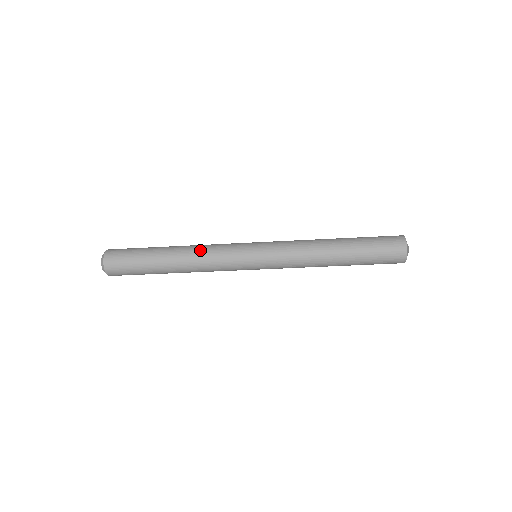
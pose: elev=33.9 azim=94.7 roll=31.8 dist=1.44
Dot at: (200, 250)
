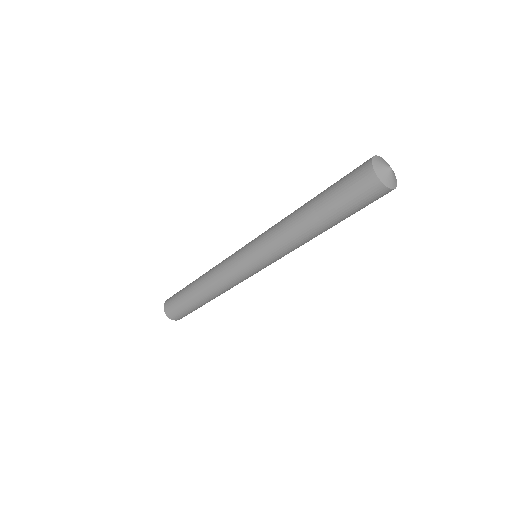
Dot at: occluded
